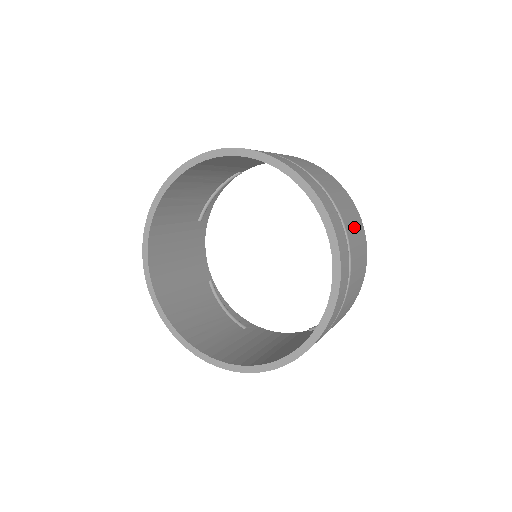
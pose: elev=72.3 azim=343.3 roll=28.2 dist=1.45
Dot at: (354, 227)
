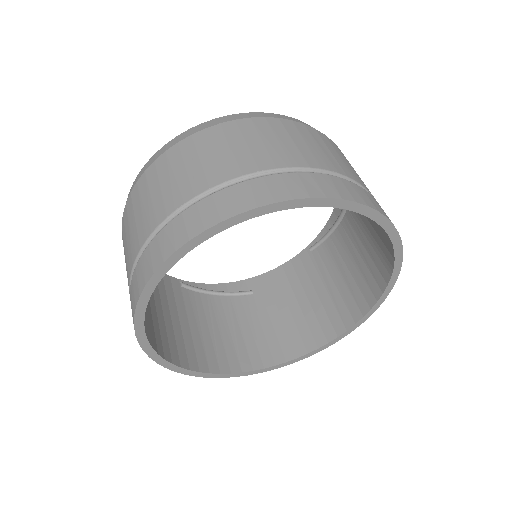
Dot at: occluded
